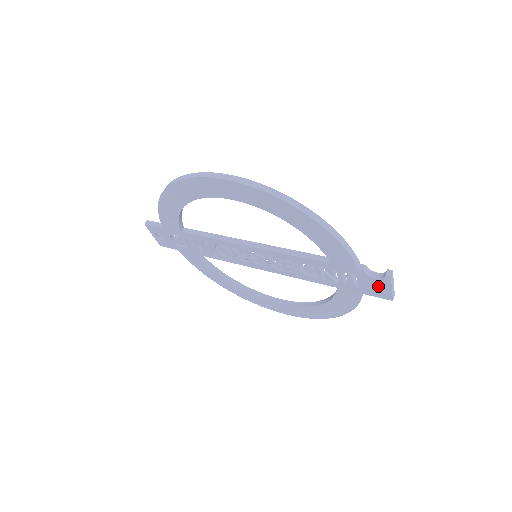
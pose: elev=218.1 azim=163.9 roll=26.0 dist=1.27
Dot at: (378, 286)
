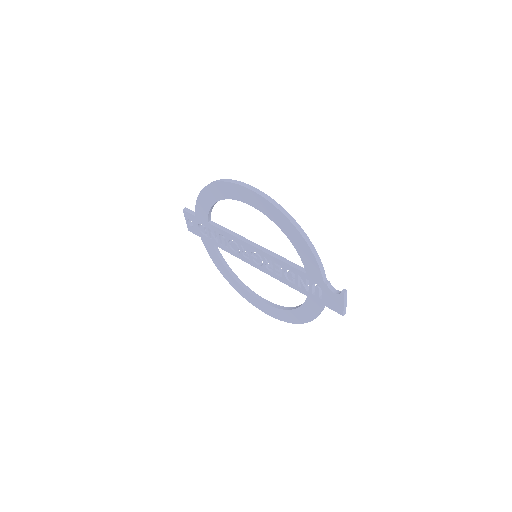
Dot at: (335, 300)
